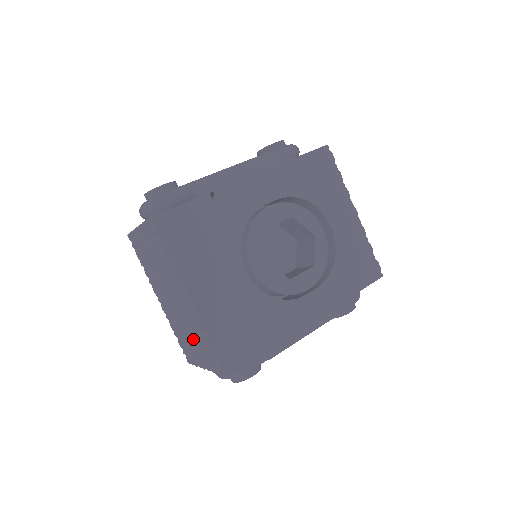
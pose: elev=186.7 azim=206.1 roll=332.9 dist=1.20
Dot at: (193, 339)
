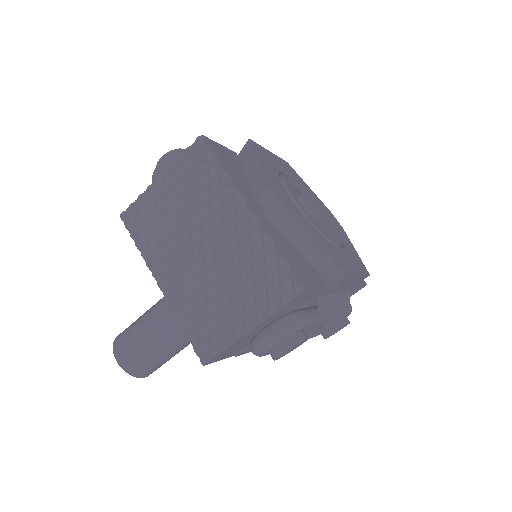
Dot at: (237, 286)
